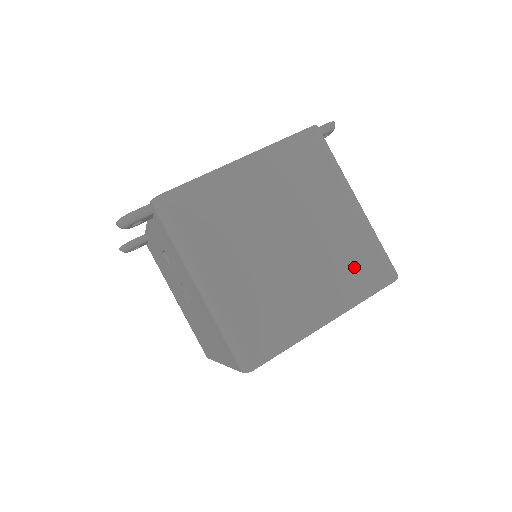
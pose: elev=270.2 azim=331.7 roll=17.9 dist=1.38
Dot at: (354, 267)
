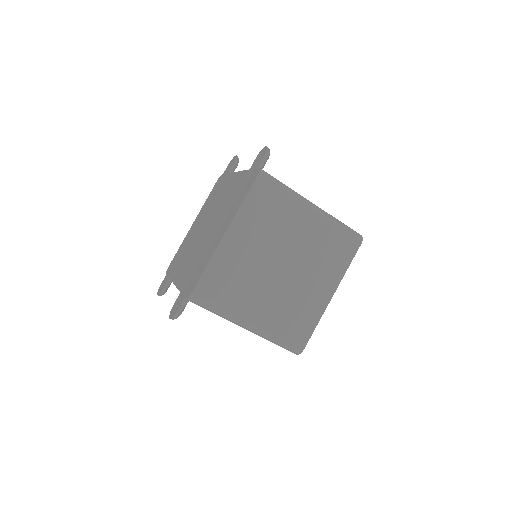
Dot at: (332, 253)
